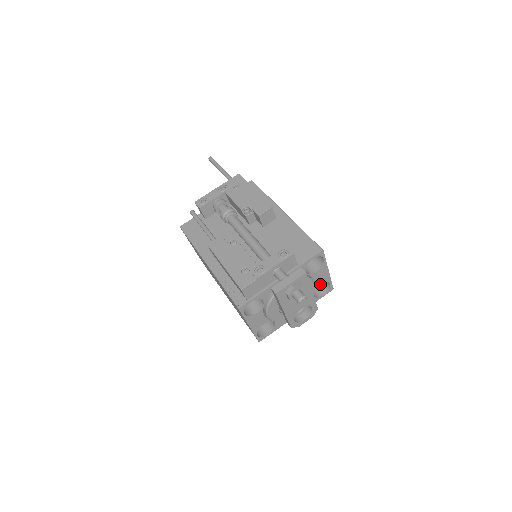
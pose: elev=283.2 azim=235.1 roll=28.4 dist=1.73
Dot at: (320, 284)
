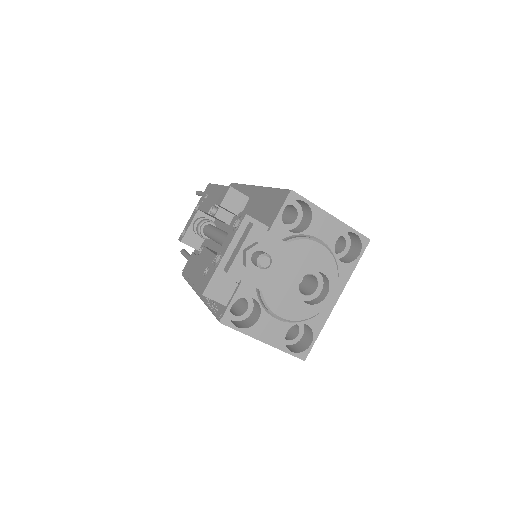
Dot at: (351, 244)
